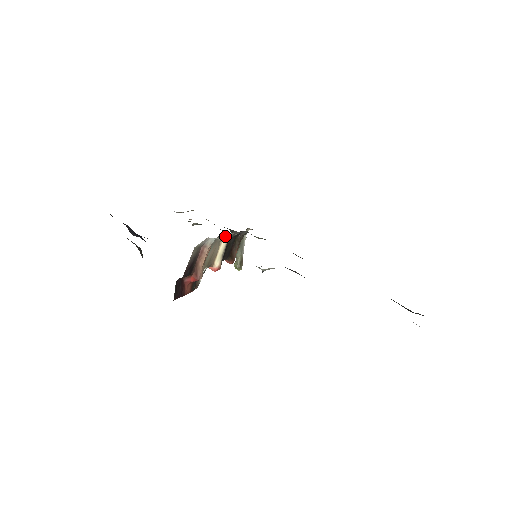
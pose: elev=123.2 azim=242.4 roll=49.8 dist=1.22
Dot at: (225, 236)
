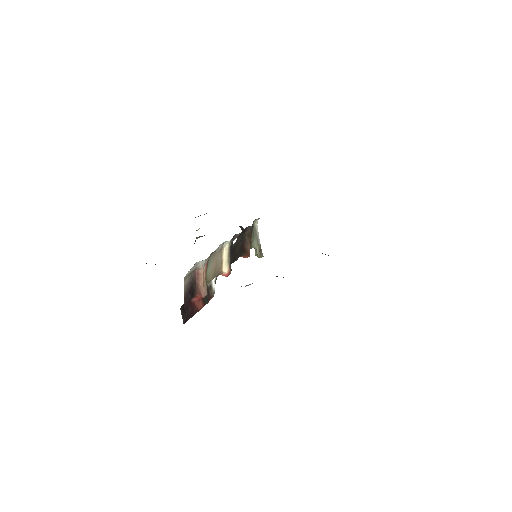
Dot at: (224, 244)
